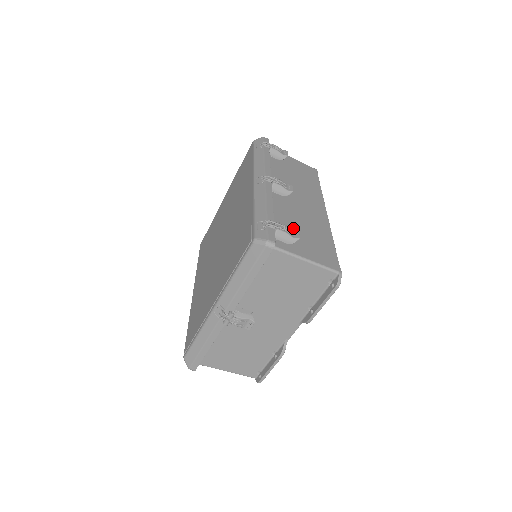
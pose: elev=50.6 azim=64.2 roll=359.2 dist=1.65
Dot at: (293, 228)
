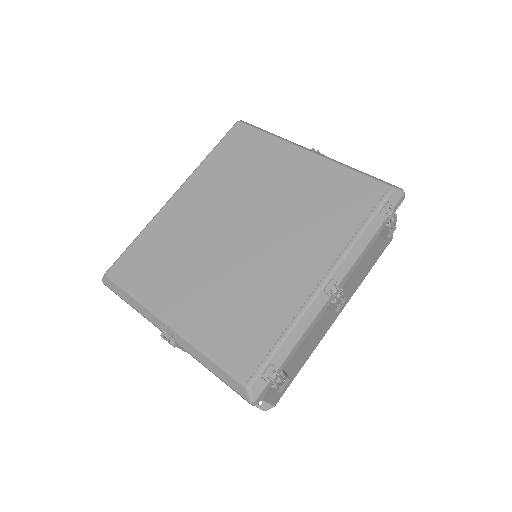
Dot at: (292, 358)
